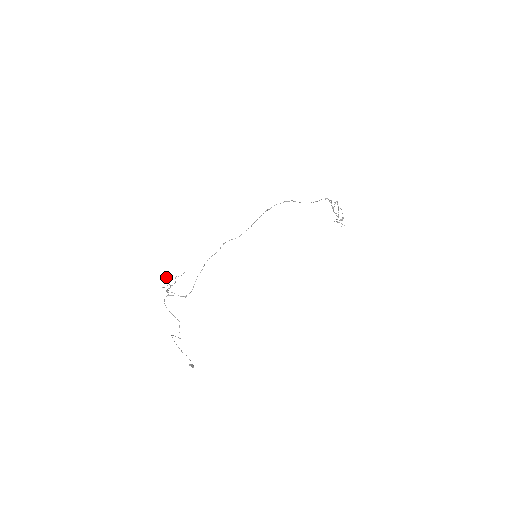
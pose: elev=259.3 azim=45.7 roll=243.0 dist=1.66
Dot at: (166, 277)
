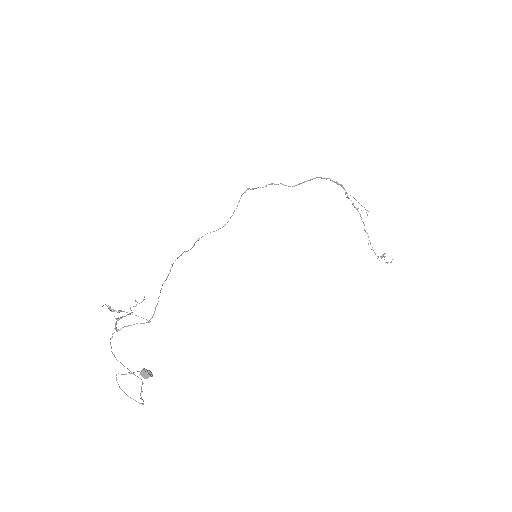
Dot at: (116, 318)
